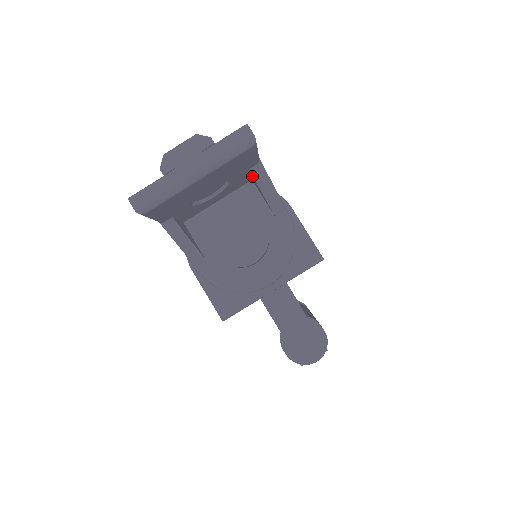
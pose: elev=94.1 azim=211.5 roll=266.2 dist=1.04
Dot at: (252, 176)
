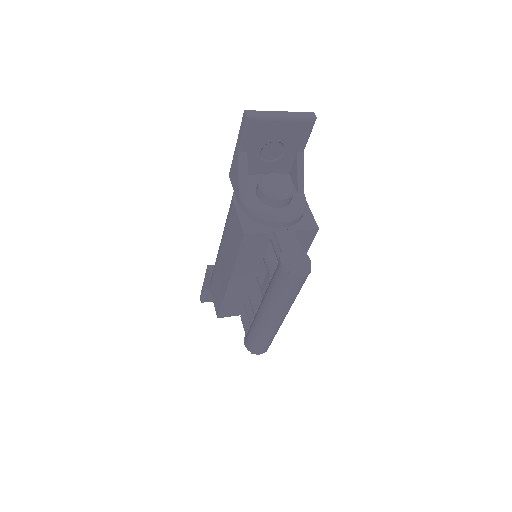
Dot at: (296, 160)
